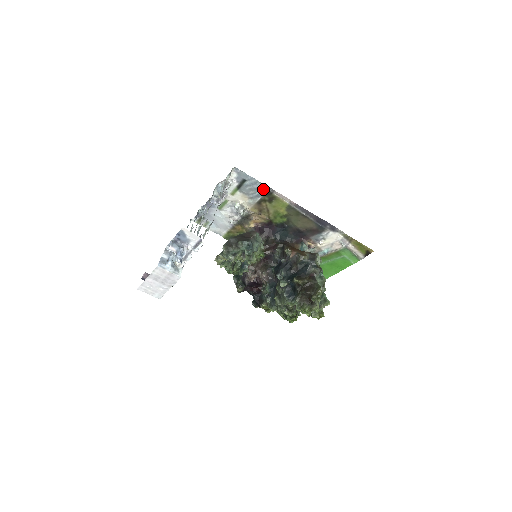
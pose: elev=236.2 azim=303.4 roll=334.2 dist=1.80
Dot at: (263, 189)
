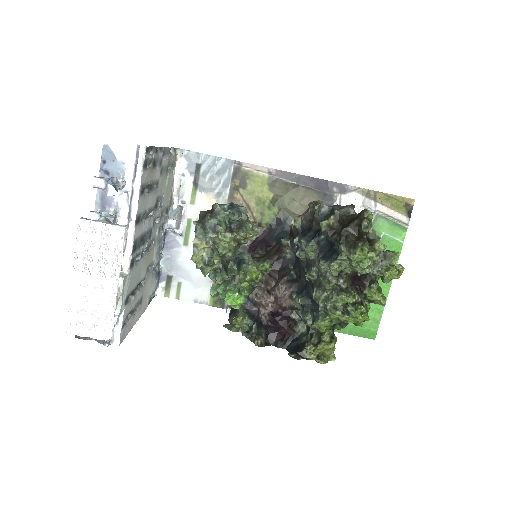
Dot at: (226, 168)
